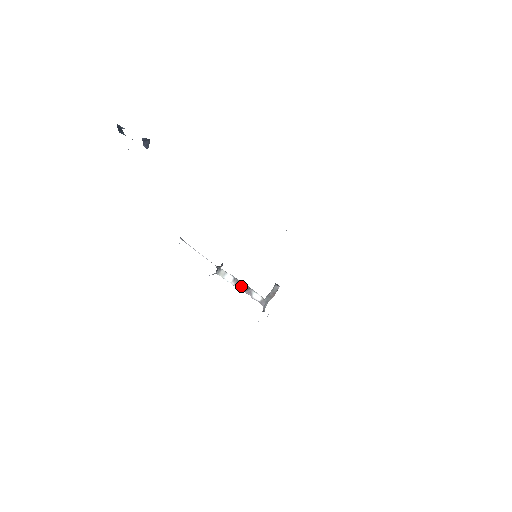
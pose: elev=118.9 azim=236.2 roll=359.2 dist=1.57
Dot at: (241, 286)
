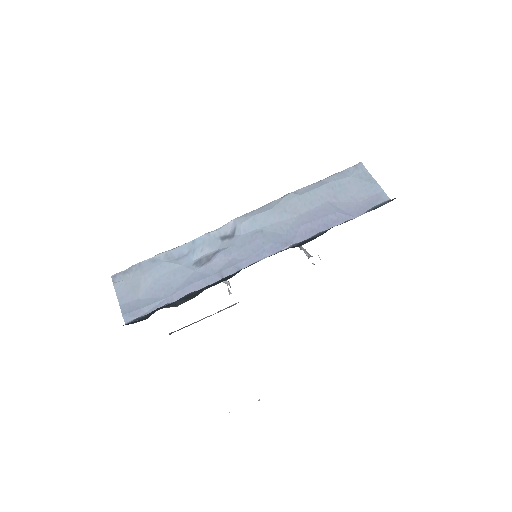
Dot at: occluded
